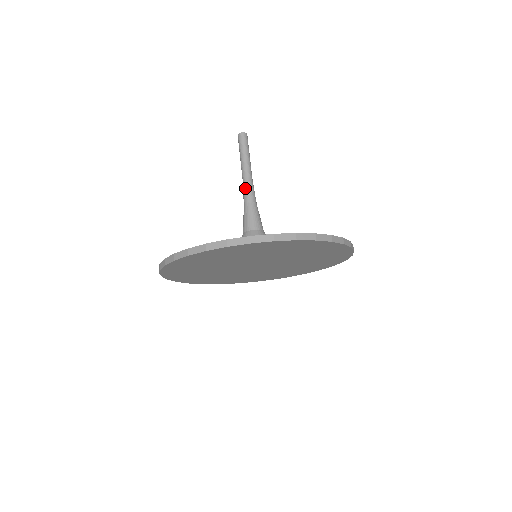
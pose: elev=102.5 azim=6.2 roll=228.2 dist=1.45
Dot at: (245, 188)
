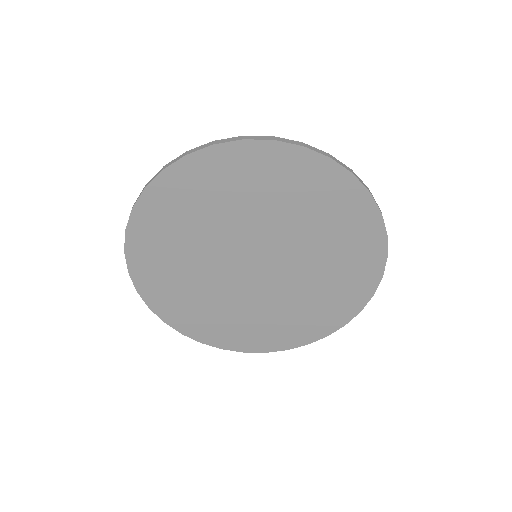
Dot at: occluded
